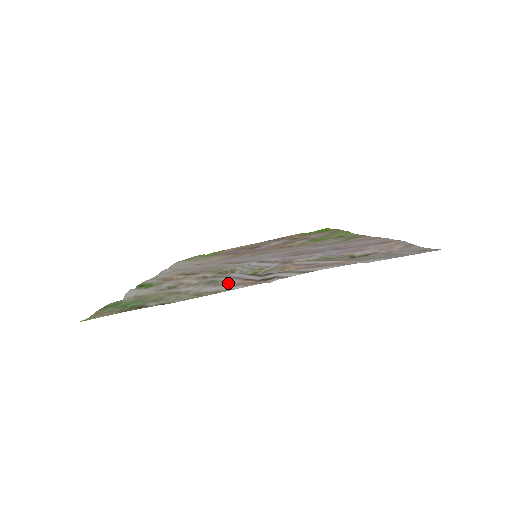
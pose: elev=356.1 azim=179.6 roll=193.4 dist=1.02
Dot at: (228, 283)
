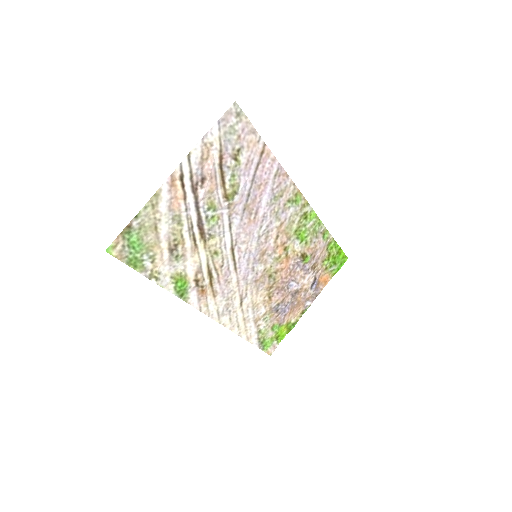
Dot at: (174, 203)
